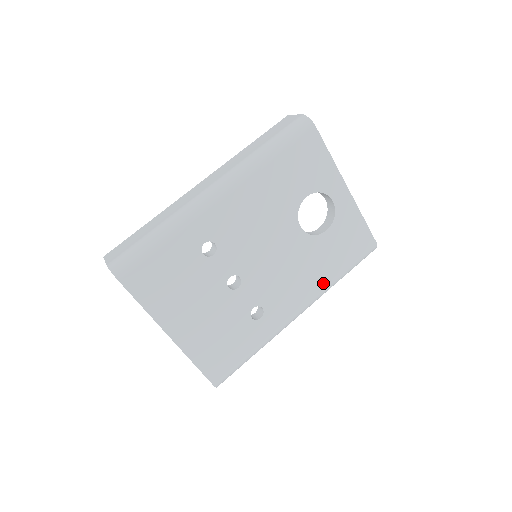
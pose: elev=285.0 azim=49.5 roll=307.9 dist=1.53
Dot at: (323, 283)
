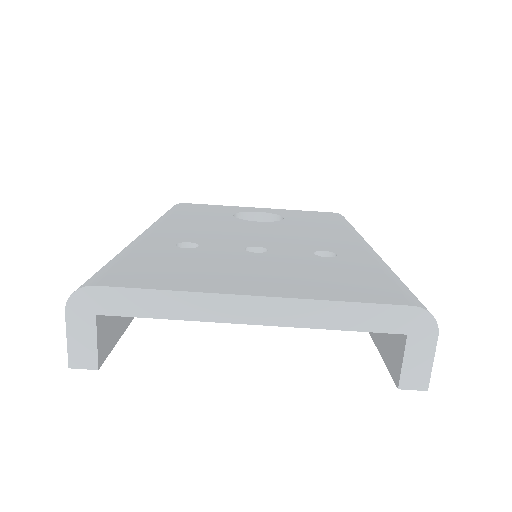
Dot at: (344, 230)
